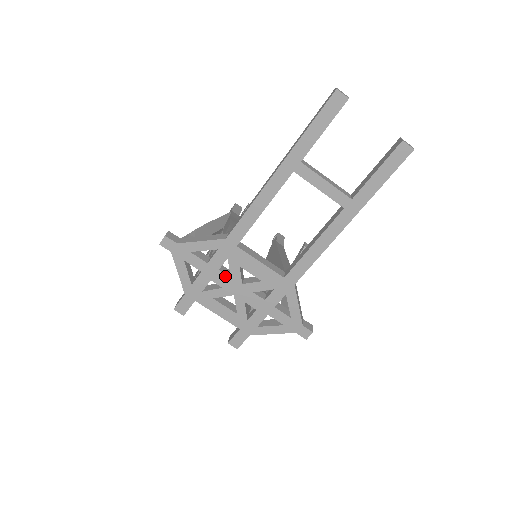
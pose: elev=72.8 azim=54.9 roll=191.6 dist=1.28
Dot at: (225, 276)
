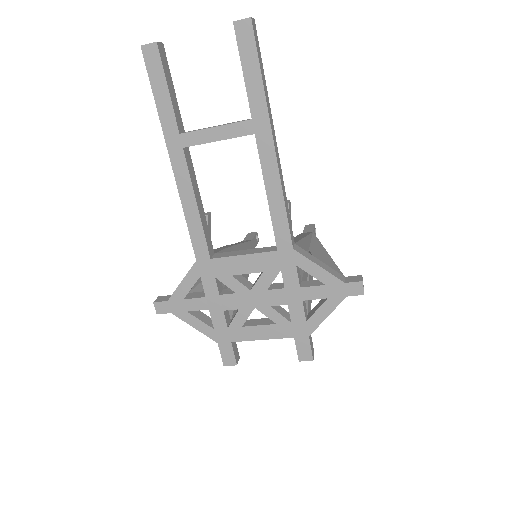
Dot at: (230, 296)
